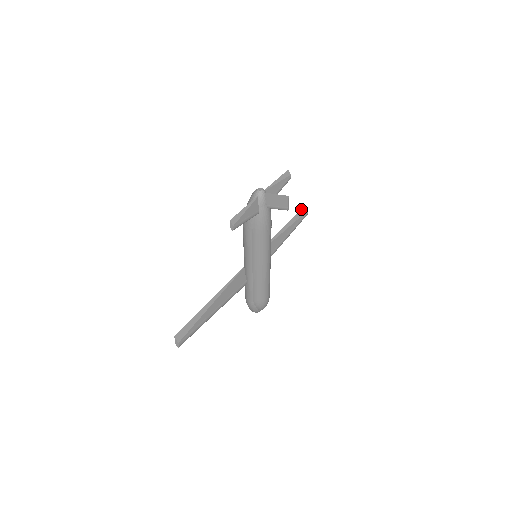
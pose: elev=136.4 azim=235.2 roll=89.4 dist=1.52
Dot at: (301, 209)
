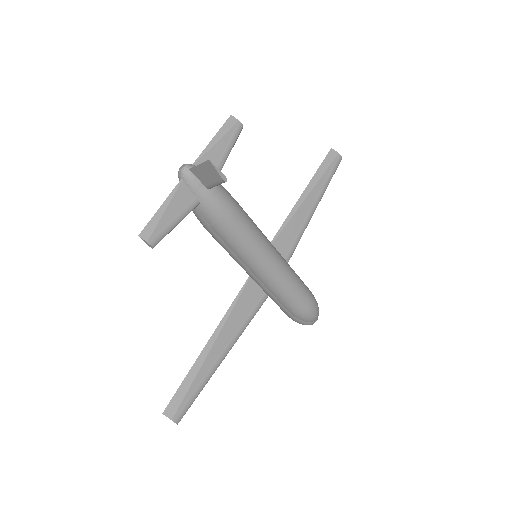
Dot at: (326, 156)
